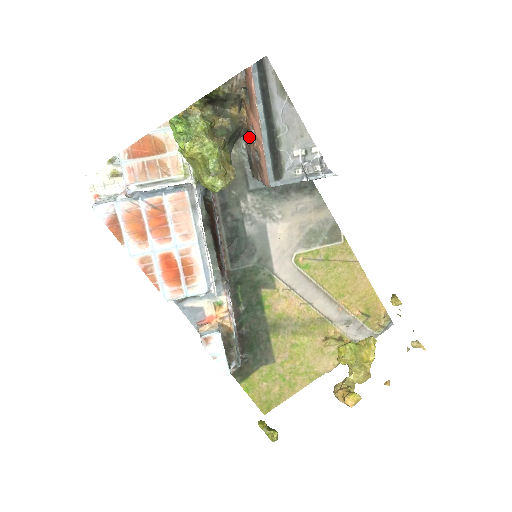
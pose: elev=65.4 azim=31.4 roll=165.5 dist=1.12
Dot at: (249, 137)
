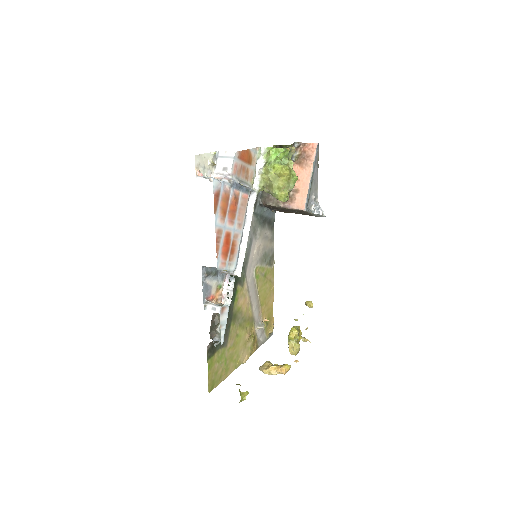
Dot at: occluded
